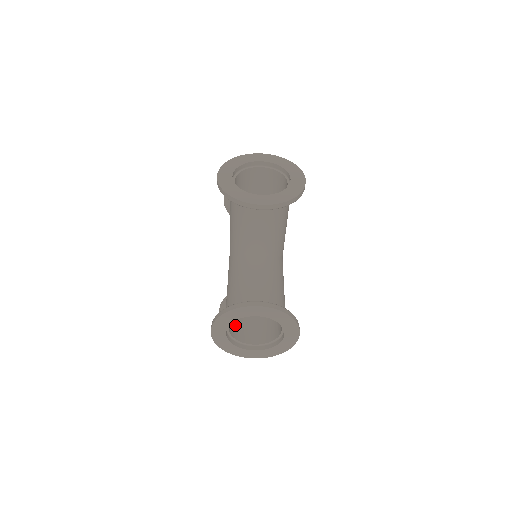
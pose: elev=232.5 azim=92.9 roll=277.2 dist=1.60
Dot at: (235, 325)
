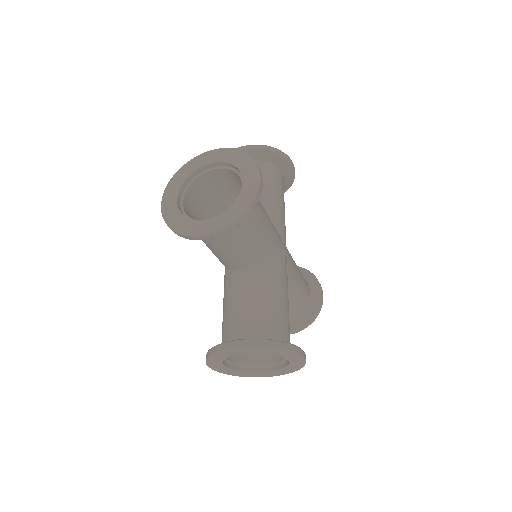
Dot at: occluded
